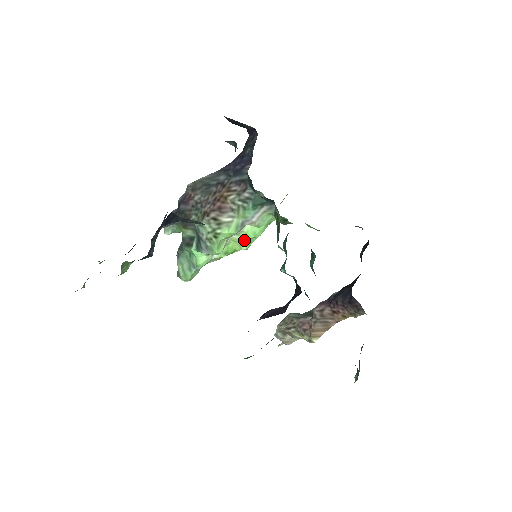
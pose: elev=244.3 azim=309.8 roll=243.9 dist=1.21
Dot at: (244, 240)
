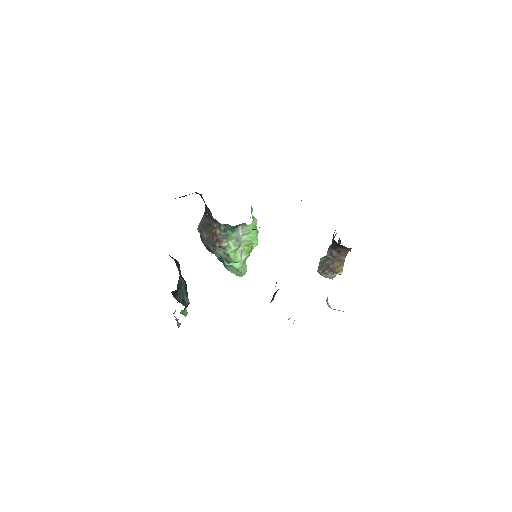
Dot at: (250, 243)
